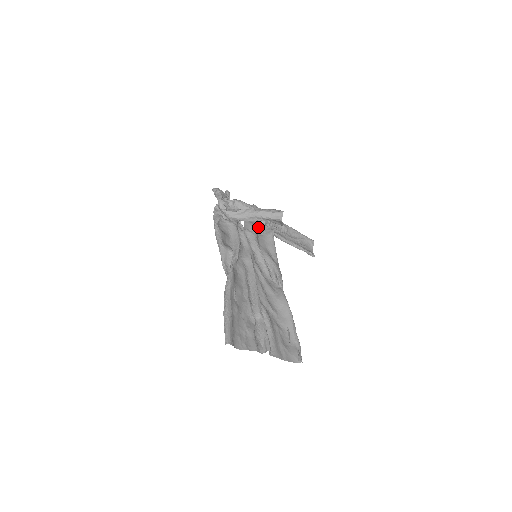
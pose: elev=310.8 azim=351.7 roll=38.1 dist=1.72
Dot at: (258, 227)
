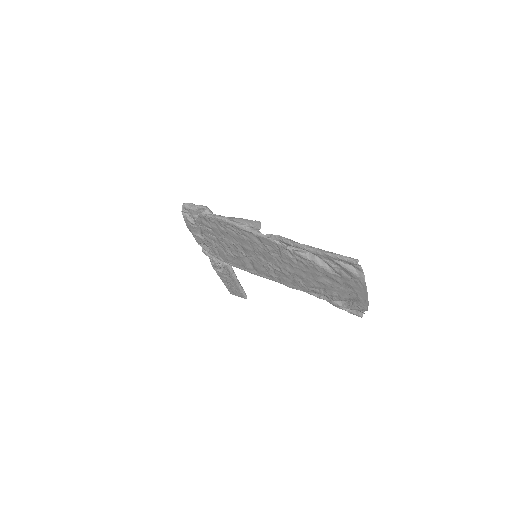
Dot at: (219, 252)
